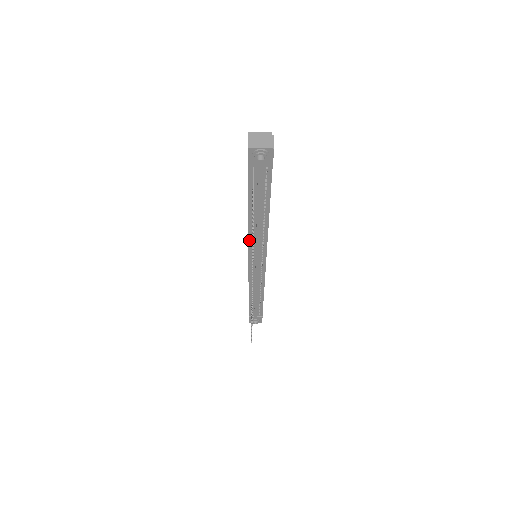
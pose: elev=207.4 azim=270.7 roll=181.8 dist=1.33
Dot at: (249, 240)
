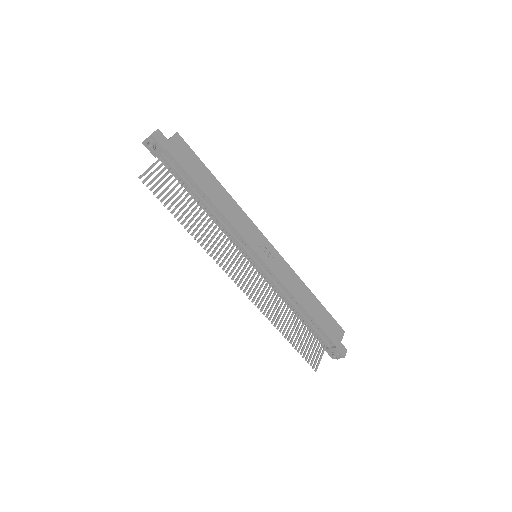
Dot at: (225, 234)
